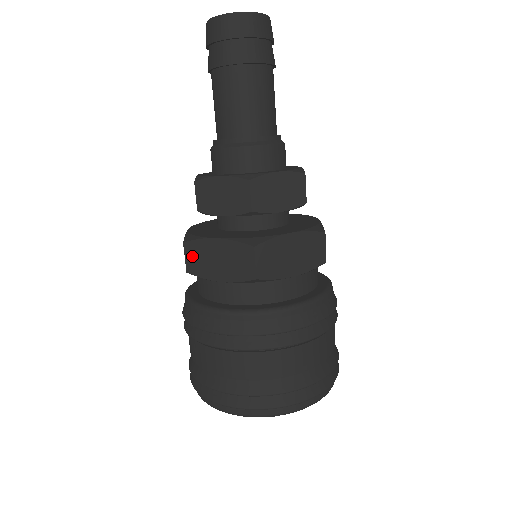
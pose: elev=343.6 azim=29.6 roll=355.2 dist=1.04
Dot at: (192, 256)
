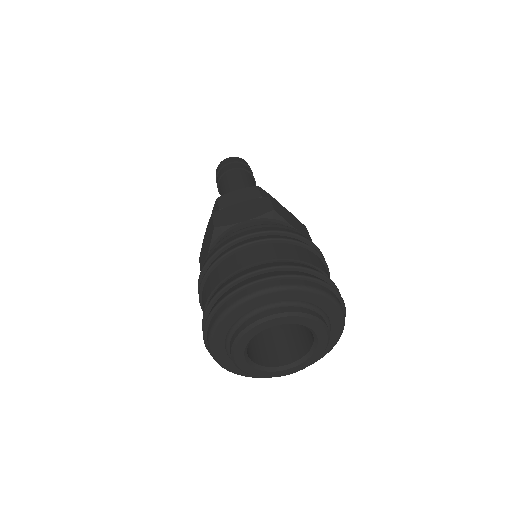
Dot at: (201, 260)
